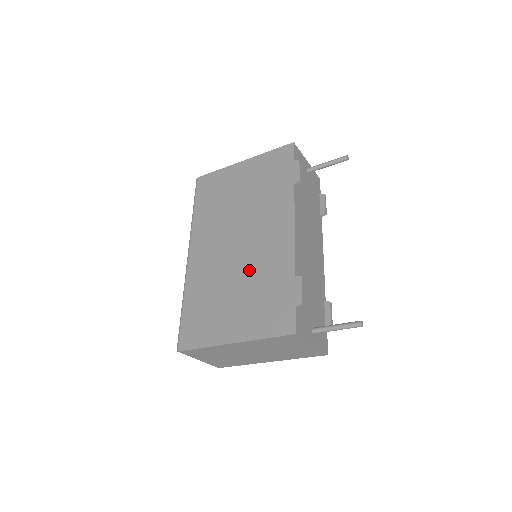
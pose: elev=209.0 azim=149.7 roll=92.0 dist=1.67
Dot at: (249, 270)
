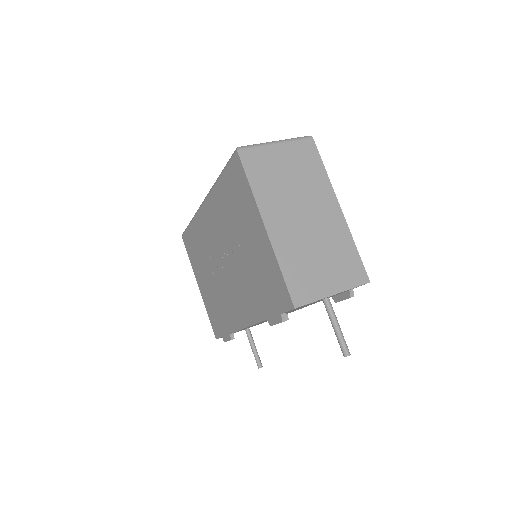
Dot at: (219, 286)
